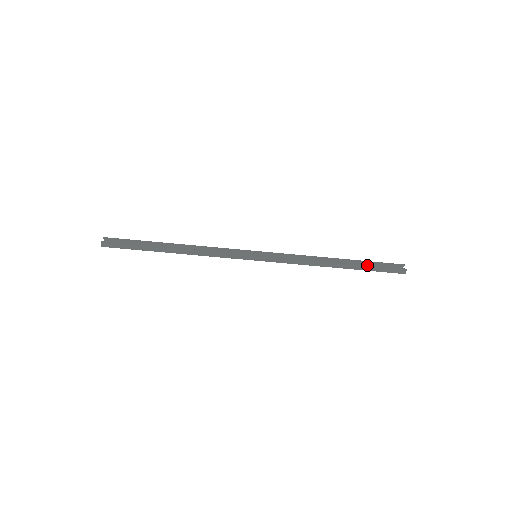
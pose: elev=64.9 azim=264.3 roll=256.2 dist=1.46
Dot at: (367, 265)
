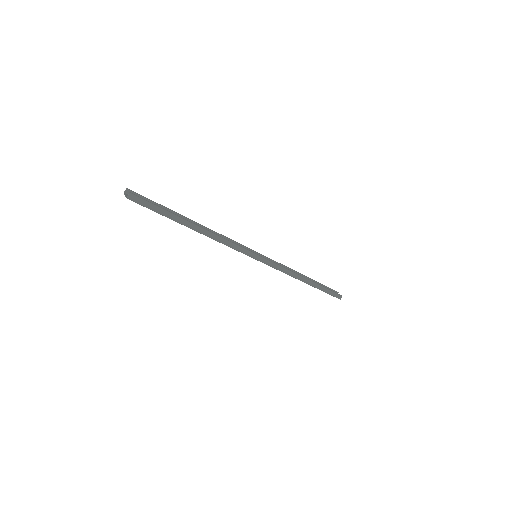
Dot at: (323, 286)
